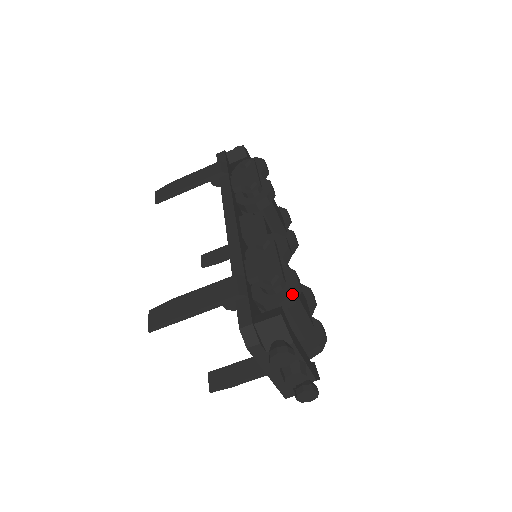
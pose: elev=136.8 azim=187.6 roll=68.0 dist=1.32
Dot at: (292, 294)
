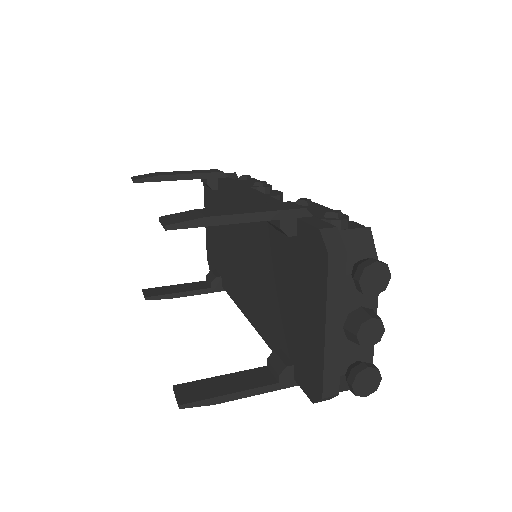
Dot at: occluded
